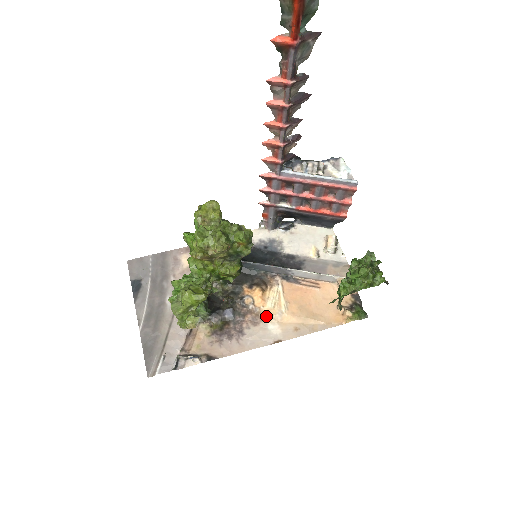
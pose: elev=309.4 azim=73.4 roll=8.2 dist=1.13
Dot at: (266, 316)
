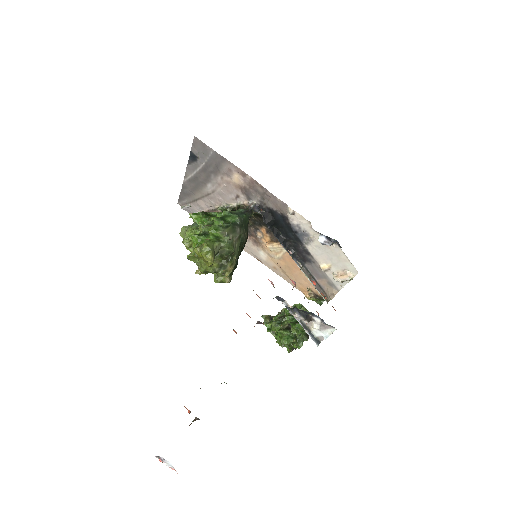
Dot at: (263, 248)
